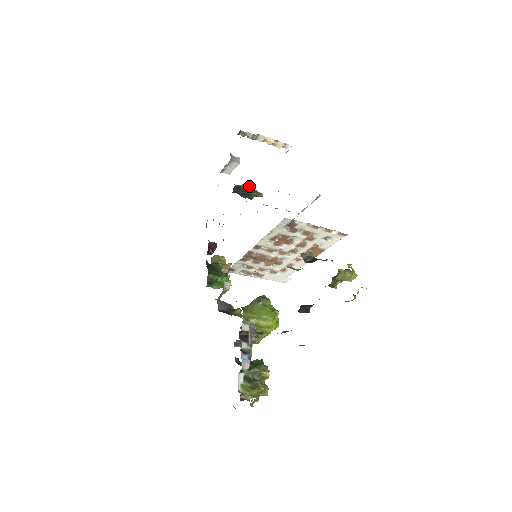
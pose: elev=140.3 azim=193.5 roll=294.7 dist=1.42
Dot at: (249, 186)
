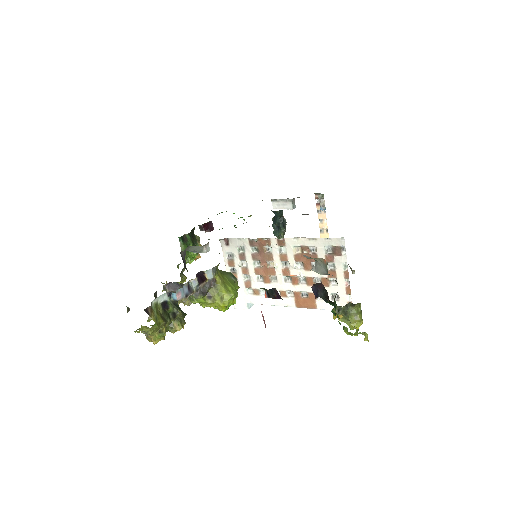
Dot at: occluded
